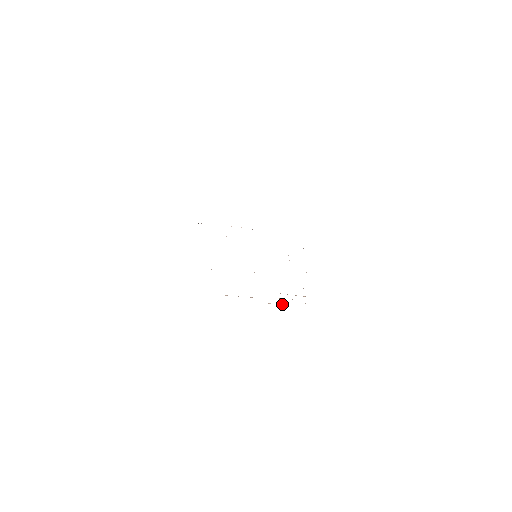
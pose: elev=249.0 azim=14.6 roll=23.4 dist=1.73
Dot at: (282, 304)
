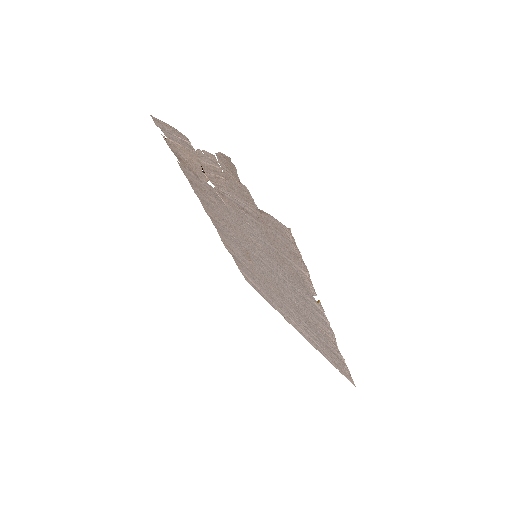
Dot at: (189, 142)
